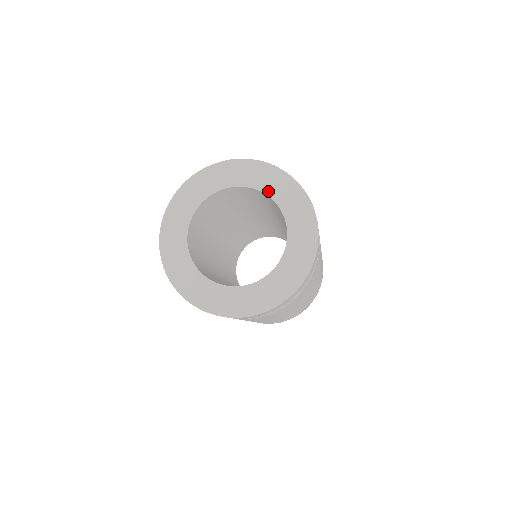
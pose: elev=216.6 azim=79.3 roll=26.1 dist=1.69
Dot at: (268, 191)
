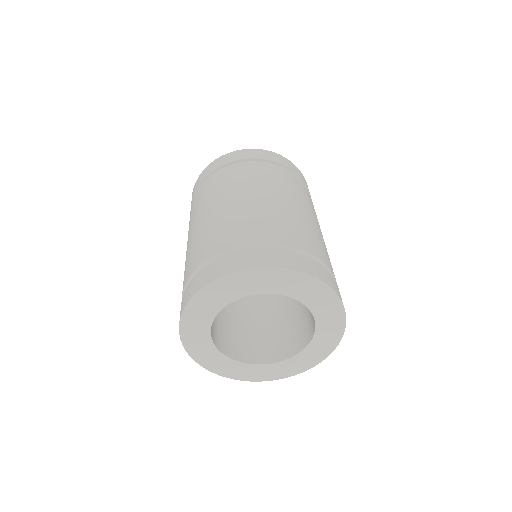
Dot at: (304, 300)
